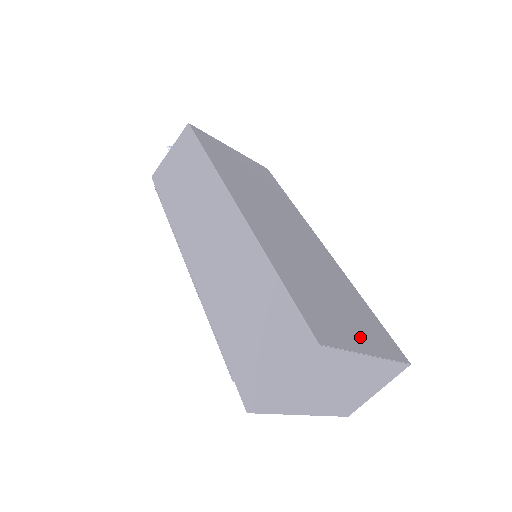
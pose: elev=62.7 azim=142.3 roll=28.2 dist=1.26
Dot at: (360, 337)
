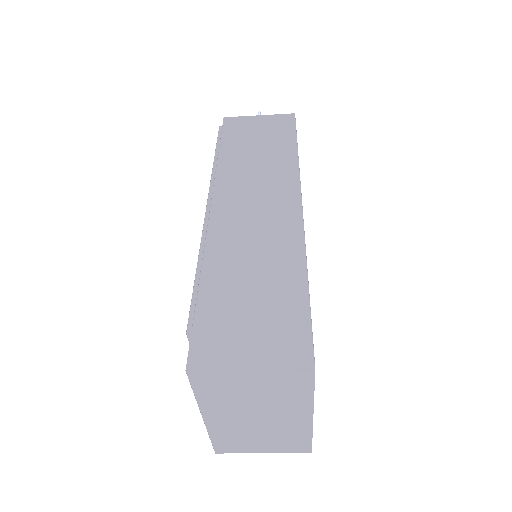
Dot at: occluded
